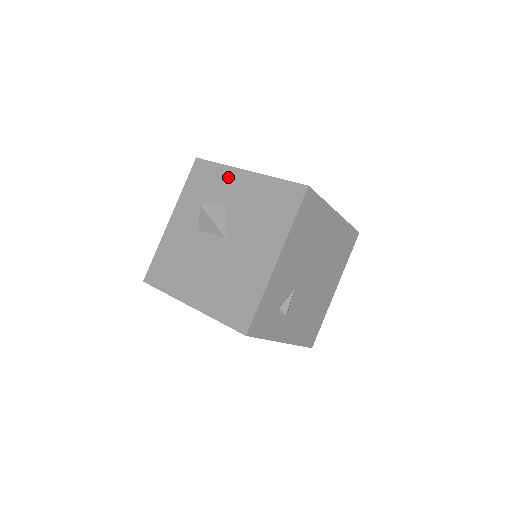
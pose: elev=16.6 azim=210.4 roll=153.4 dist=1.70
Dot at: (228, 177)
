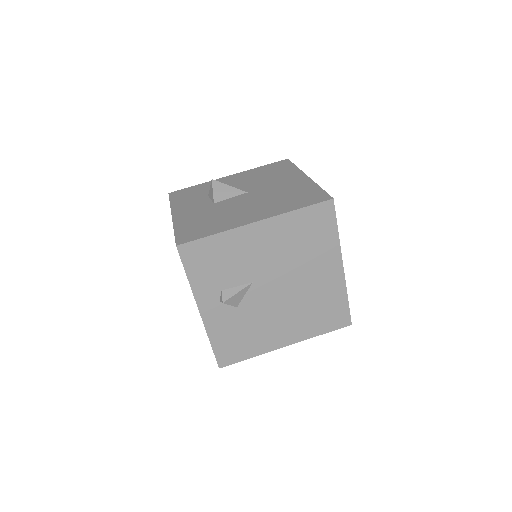
Dot at: occluded
